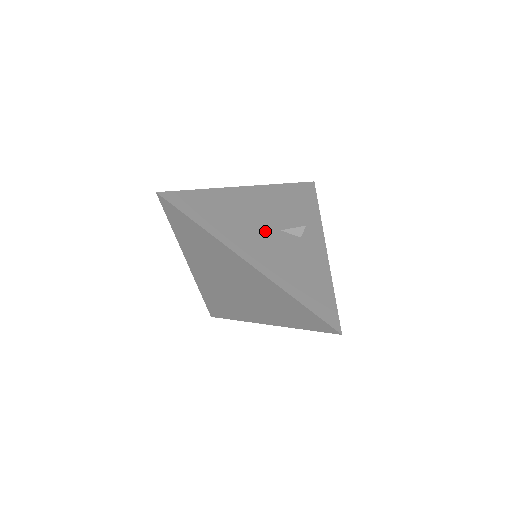
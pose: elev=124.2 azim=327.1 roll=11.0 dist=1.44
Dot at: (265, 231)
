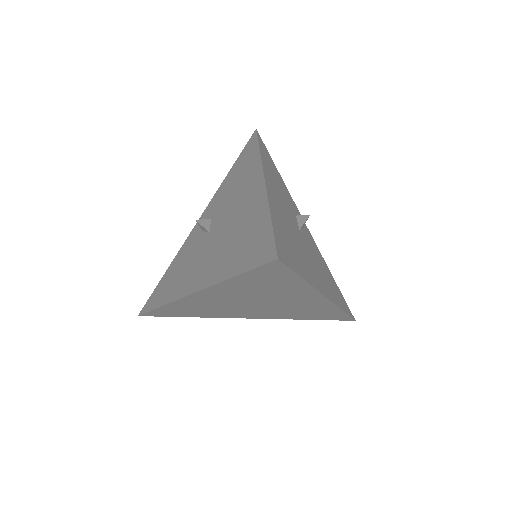
Dot at: (302, 241)
